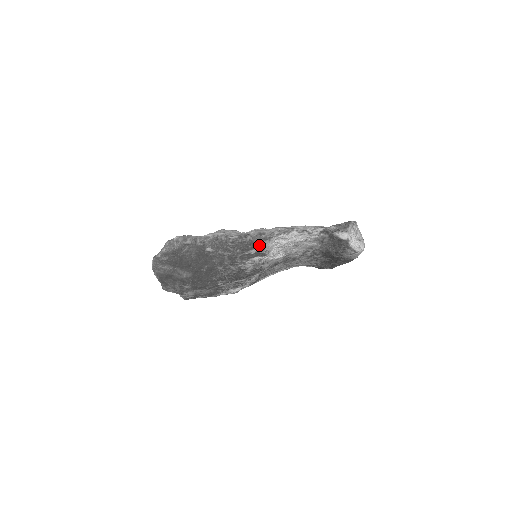
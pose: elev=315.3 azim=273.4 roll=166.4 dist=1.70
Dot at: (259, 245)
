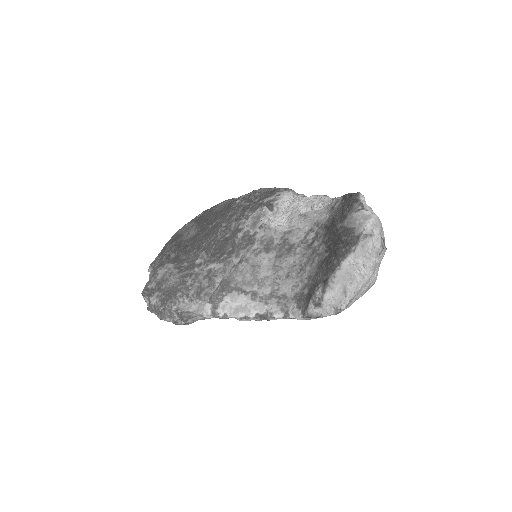
Dot at: (277, 194)
